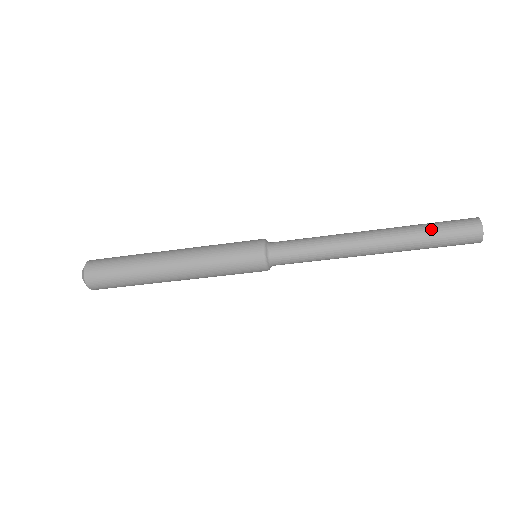
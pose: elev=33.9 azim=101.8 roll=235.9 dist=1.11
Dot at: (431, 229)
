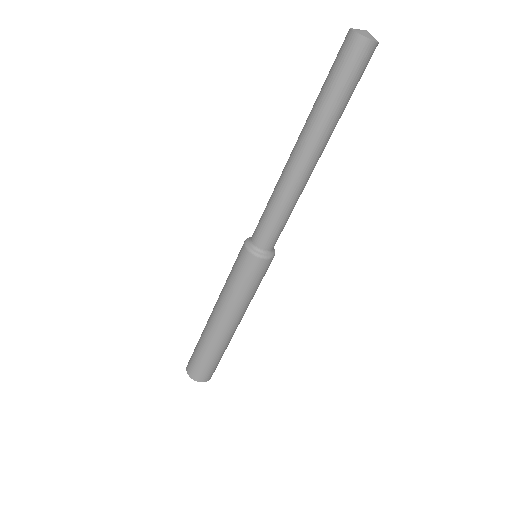
Dot at: (323, 86)
